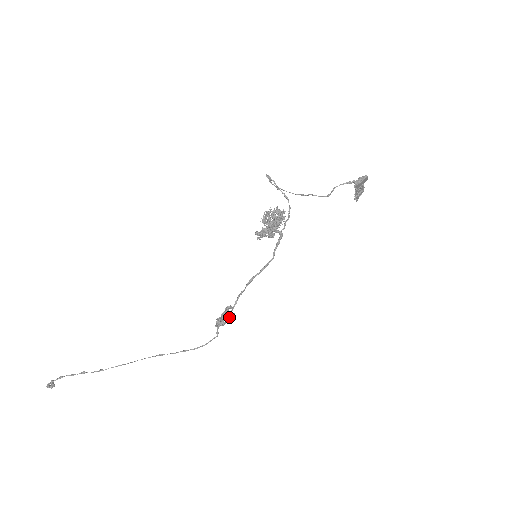
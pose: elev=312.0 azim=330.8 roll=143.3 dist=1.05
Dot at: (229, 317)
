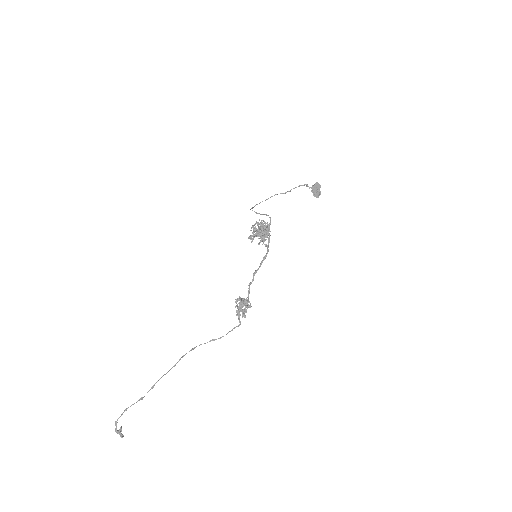
Dot at: (246, 305)
